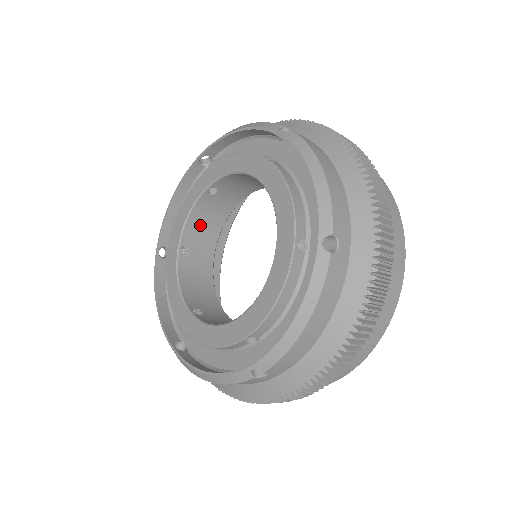
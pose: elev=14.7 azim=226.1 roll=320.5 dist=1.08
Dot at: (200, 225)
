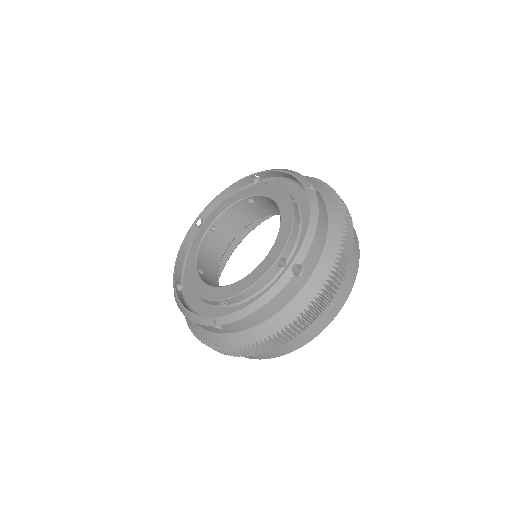
Dot at: (206, 258)
